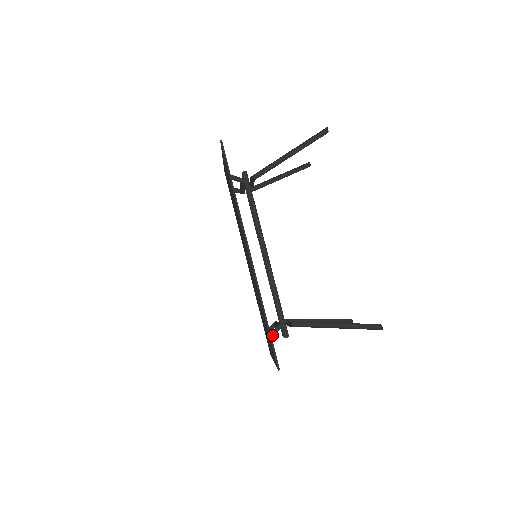
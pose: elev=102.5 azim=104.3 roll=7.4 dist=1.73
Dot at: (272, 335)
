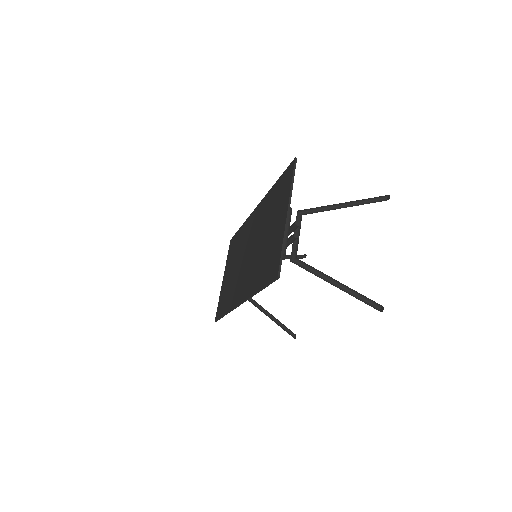
Dot at: occluded
